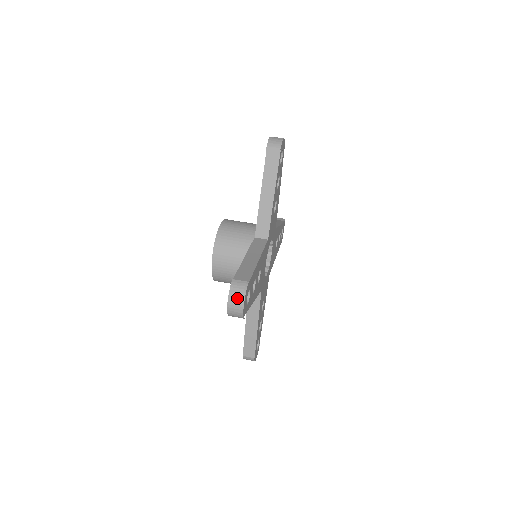
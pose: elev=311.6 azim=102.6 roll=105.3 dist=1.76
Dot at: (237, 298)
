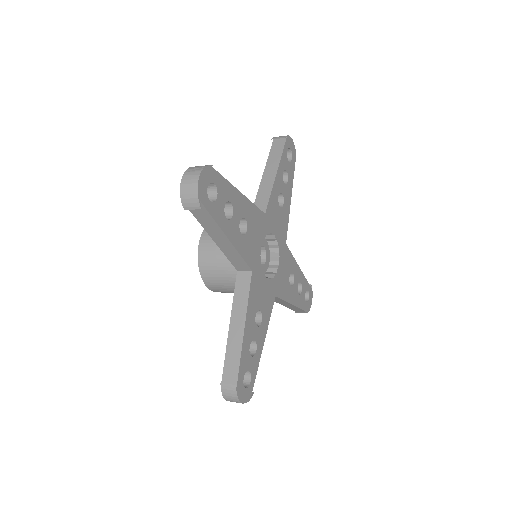
Dot at: (193, 172)
